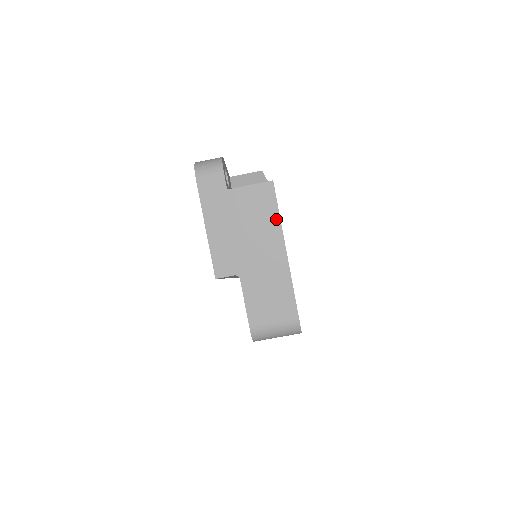
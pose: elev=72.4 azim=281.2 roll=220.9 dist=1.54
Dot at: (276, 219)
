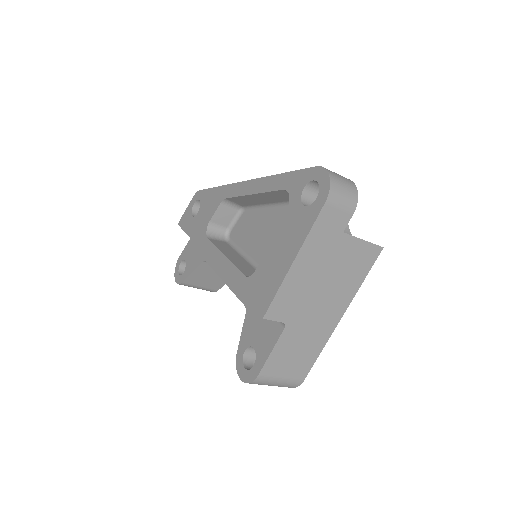
Dot at: (357, 286)
